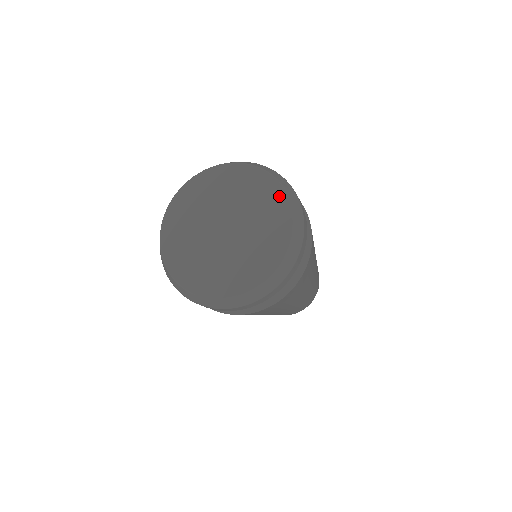
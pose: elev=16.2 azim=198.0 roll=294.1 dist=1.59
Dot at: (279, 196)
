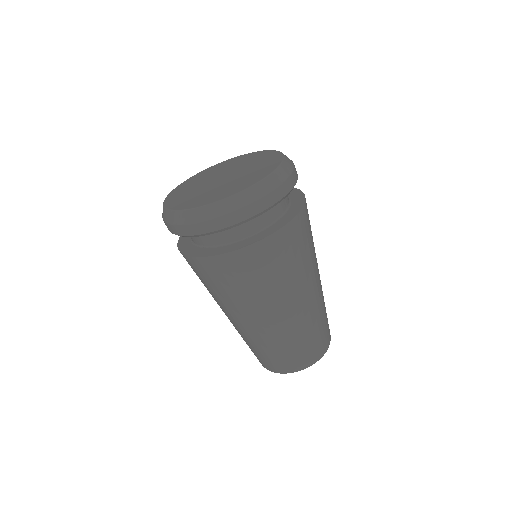
Dot at: (270, 153)
